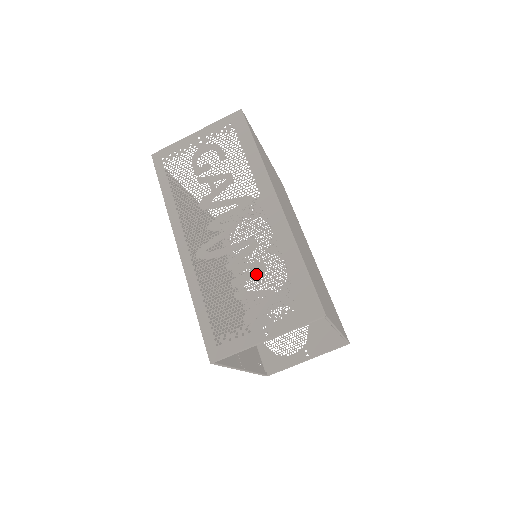
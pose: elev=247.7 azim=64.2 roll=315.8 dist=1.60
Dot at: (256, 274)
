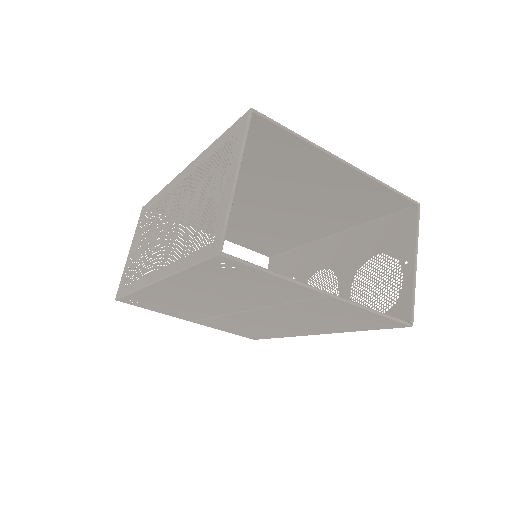
Dot at: (200, 191)
